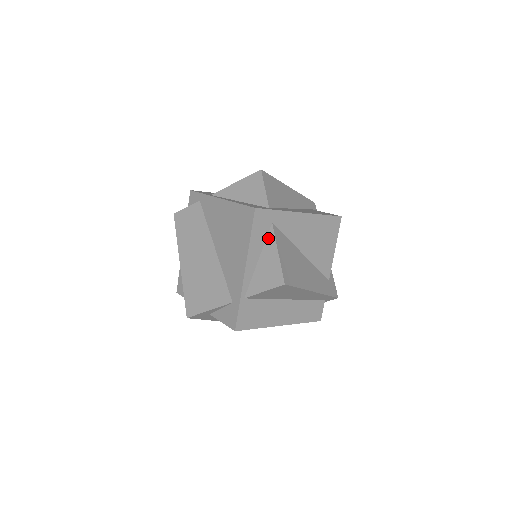
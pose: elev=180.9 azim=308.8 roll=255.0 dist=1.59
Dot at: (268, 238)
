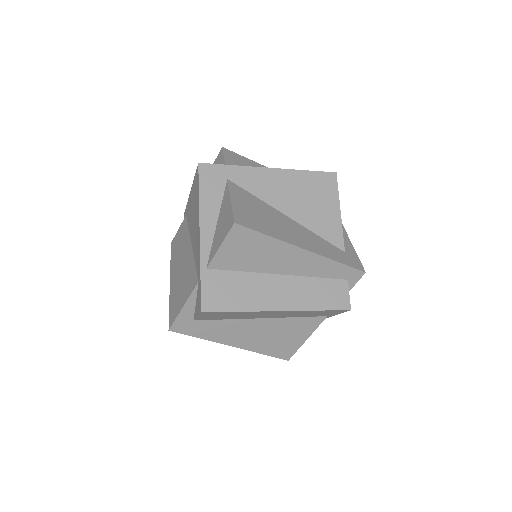
Dot at: (224, 195)
